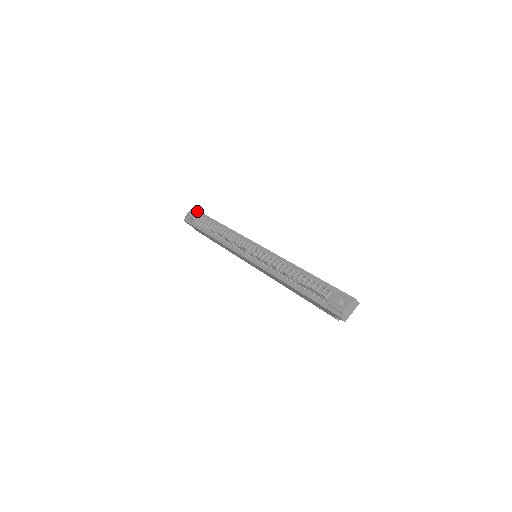
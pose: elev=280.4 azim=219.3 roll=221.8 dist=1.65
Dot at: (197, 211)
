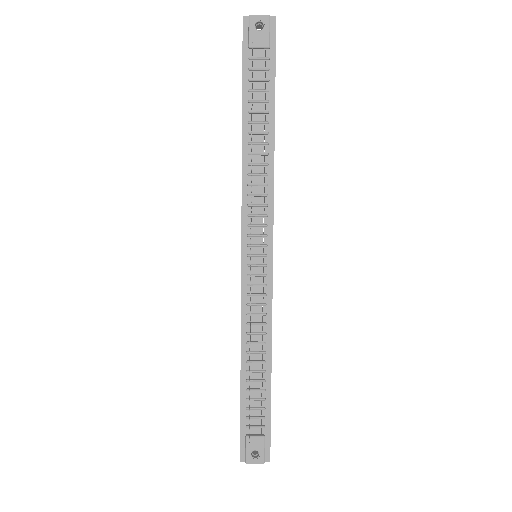
Dot at: (274, 35)
